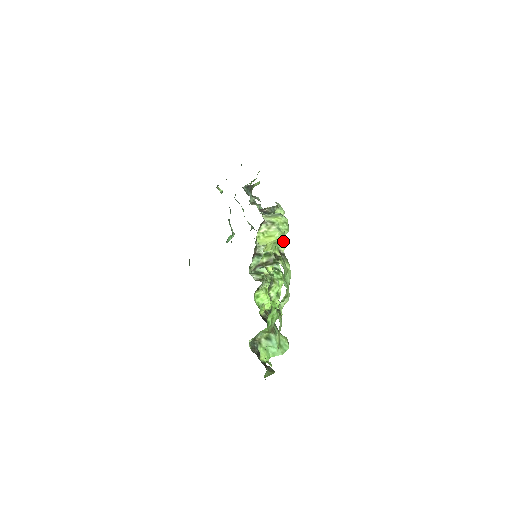
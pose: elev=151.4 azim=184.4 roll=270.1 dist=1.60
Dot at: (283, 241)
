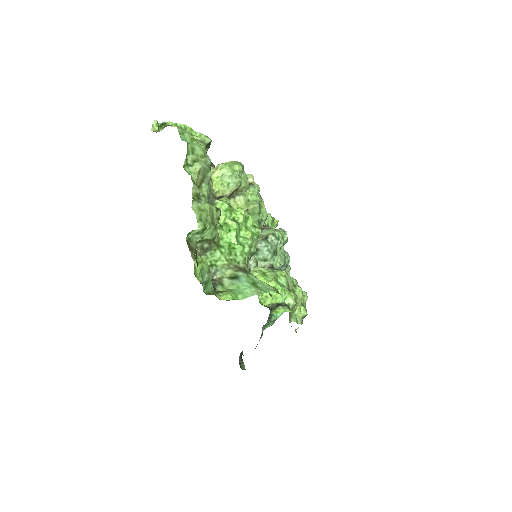
Dot at: (238, 179)
